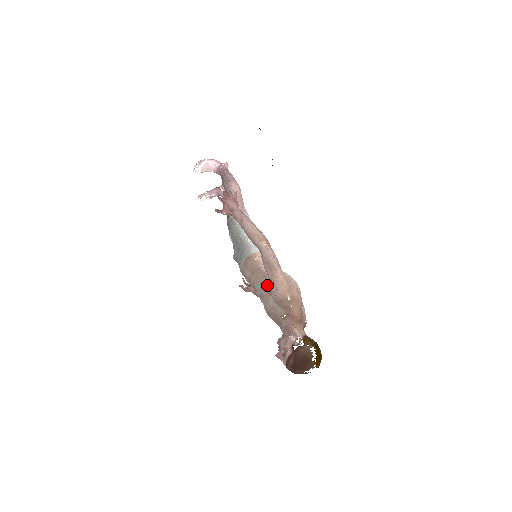
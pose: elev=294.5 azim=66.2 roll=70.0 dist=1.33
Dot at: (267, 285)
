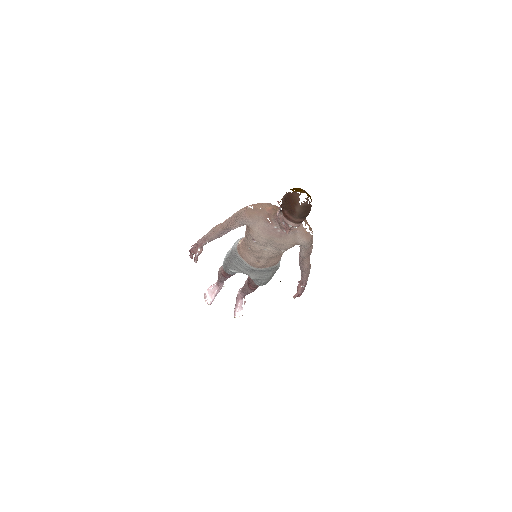
Dot at: (248, 232)
